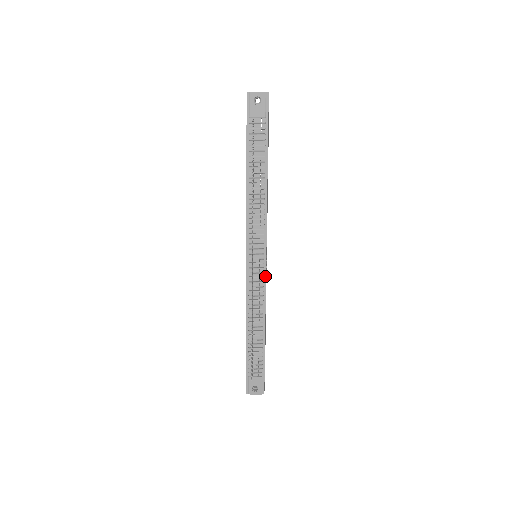
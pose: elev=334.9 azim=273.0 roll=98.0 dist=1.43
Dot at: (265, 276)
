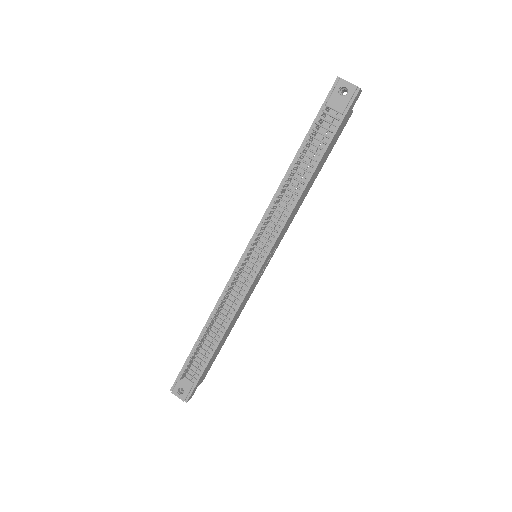
Dot at: (252, 281)
